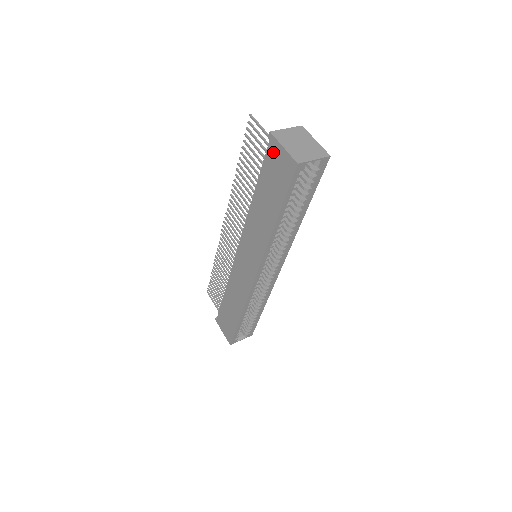
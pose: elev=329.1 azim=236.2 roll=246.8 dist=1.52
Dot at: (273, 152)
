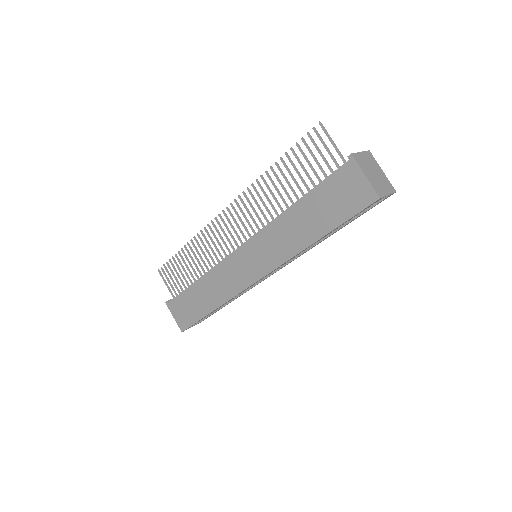
Dot at: (347, 175)
